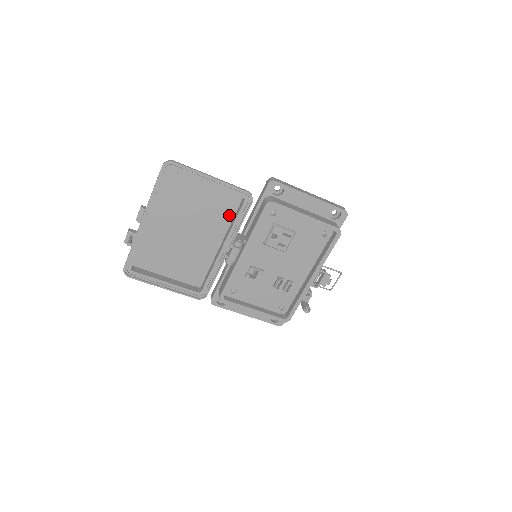
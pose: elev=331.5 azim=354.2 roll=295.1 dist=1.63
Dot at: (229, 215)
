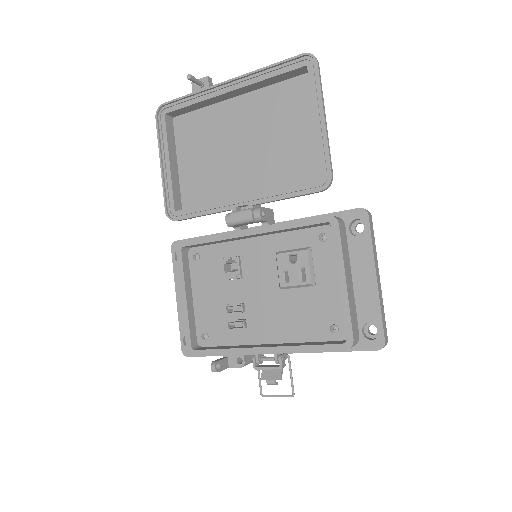
Dot at: (289, 182)
